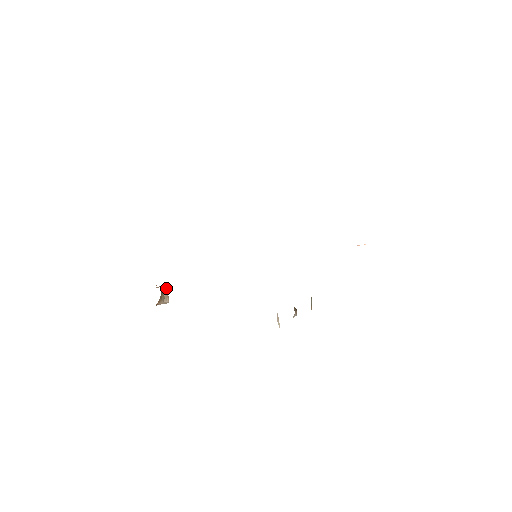
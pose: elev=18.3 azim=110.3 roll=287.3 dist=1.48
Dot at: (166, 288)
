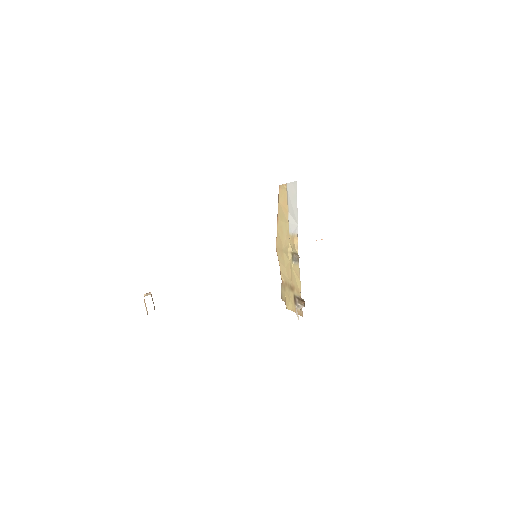
Dot at: (151, 295)
